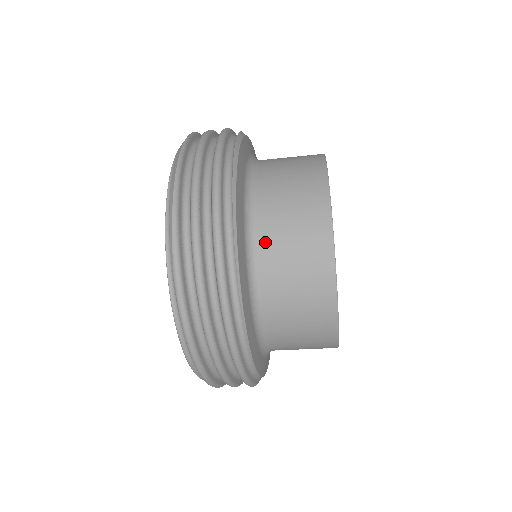
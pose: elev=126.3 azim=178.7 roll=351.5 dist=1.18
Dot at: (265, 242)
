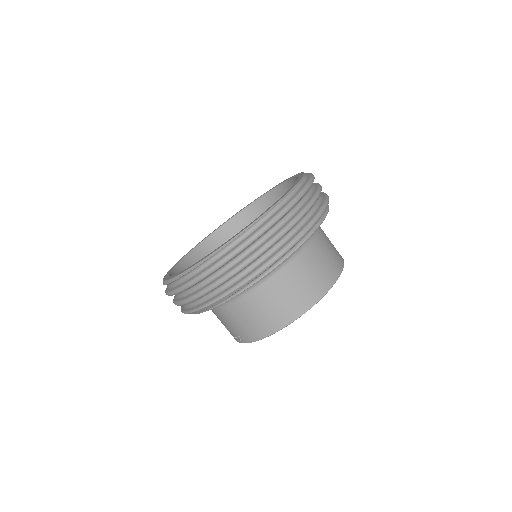
Dot at: (321, 229)
